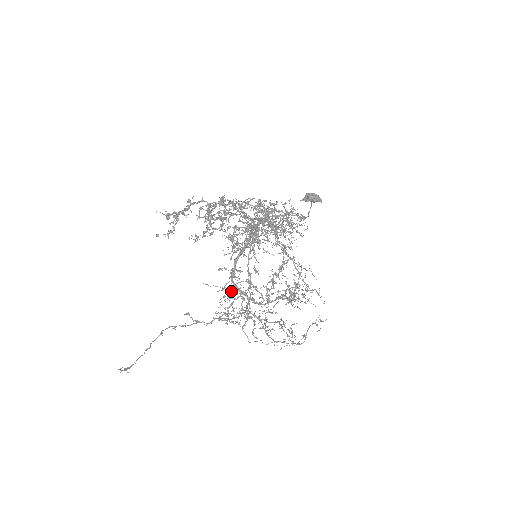
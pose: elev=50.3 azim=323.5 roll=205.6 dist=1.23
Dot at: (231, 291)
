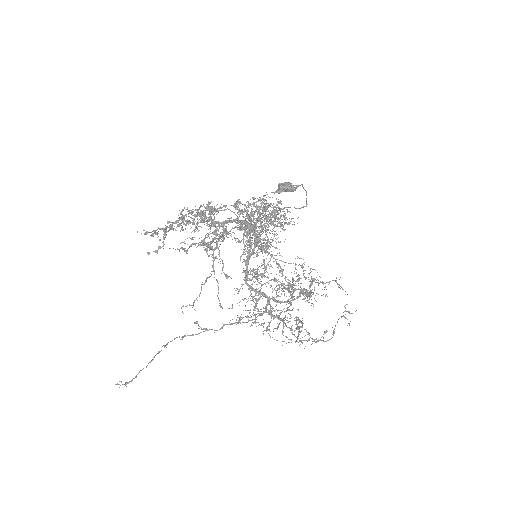
Dot at: occluded
